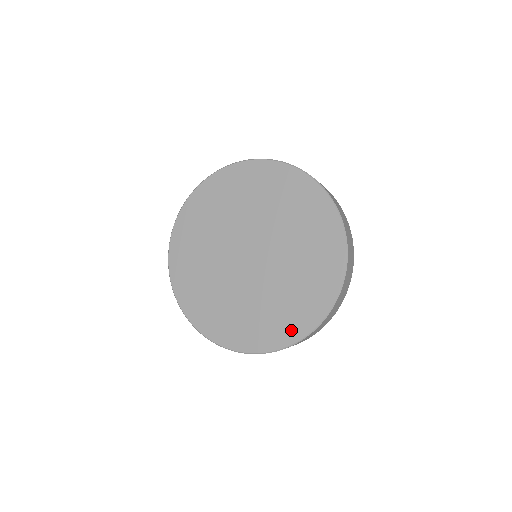
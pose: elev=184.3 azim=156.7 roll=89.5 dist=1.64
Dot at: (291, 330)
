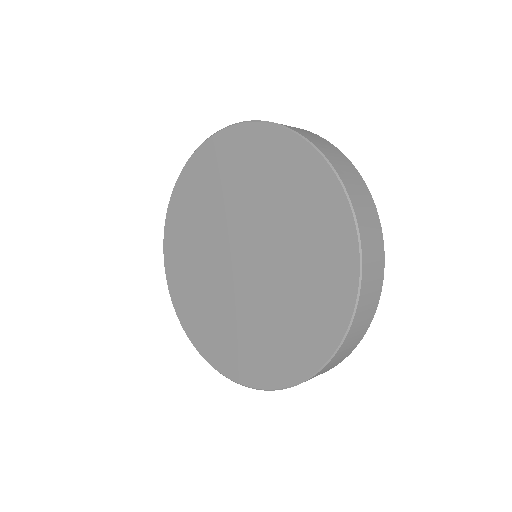
Dot at: (336, 303)
